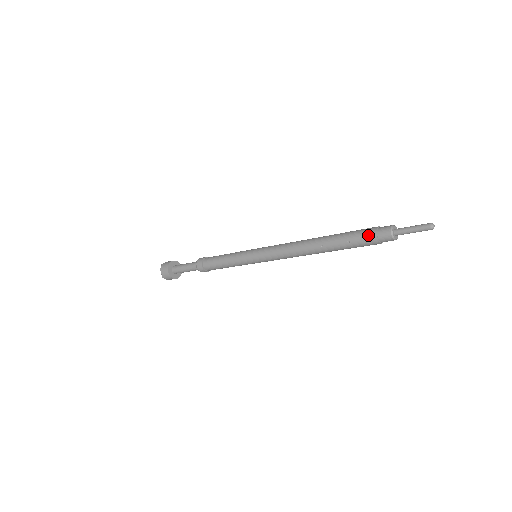
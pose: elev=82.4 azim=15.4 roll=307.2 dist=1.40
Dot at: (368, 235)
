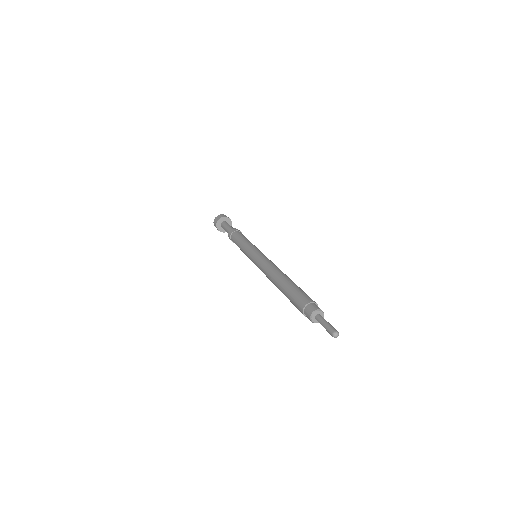
Dot at: (299, 308)
